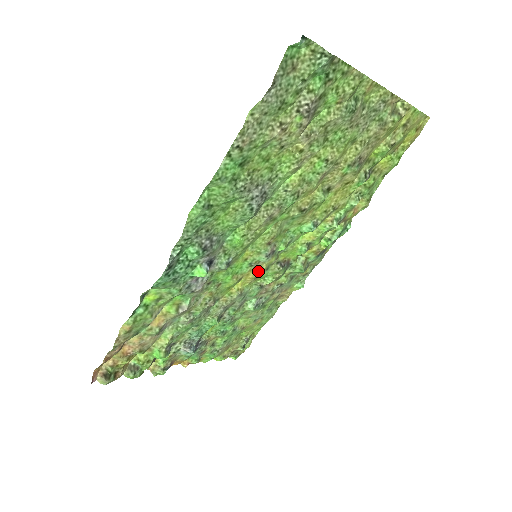
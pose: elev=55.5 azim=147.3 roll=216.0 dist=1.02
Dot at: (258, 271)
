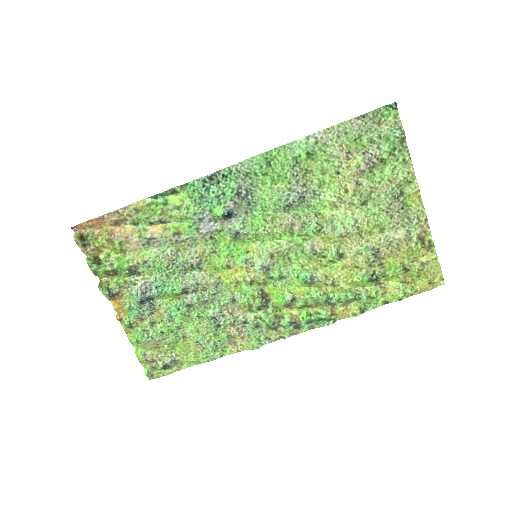
Dot at: (245, 276)
